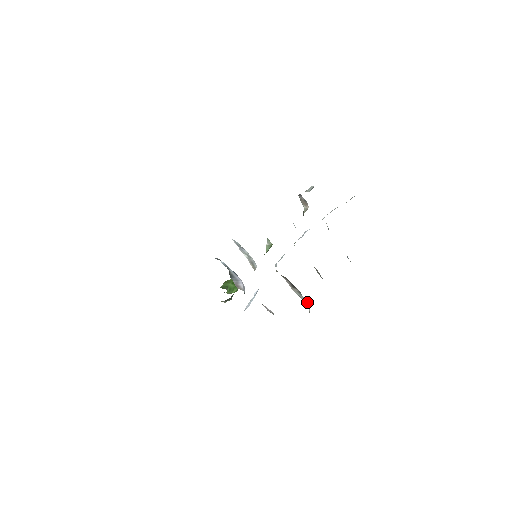
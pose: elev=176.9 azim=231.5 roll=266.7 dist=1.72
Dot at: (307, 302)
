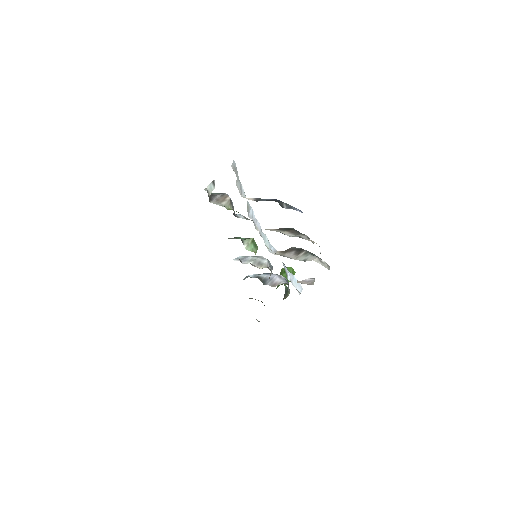
Dot at: (314, 259)
